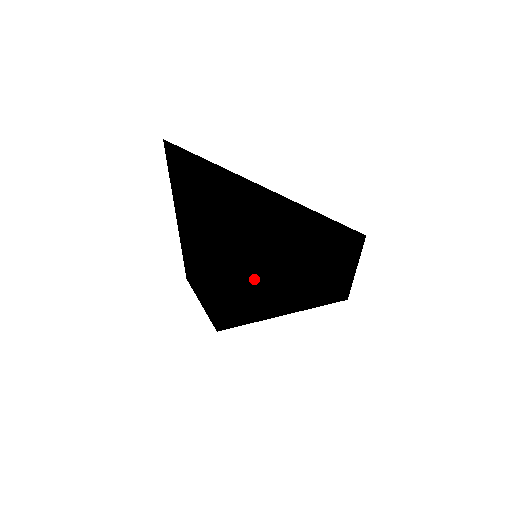
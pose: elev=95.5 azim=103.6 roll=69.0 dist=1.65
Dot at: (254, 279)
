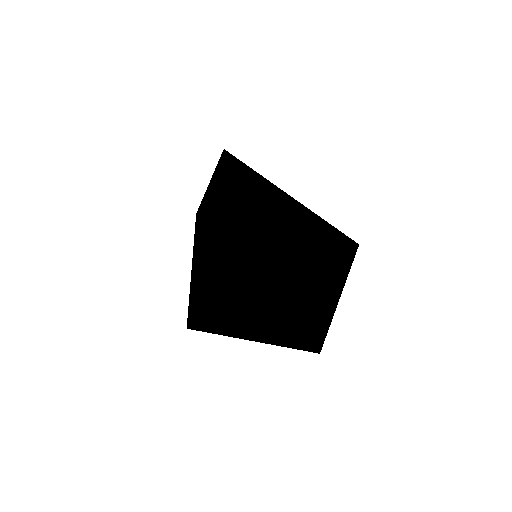
Dot at: (249, 253)
